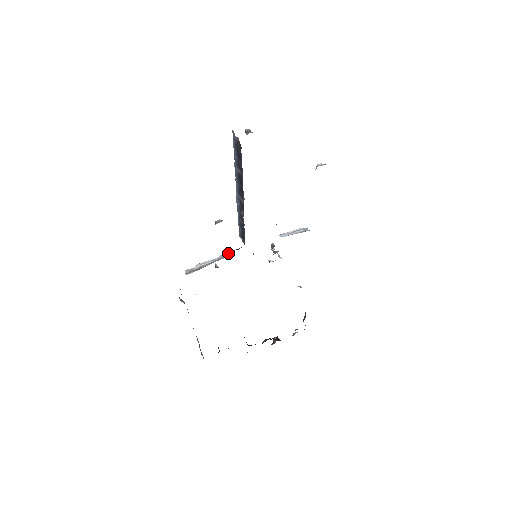
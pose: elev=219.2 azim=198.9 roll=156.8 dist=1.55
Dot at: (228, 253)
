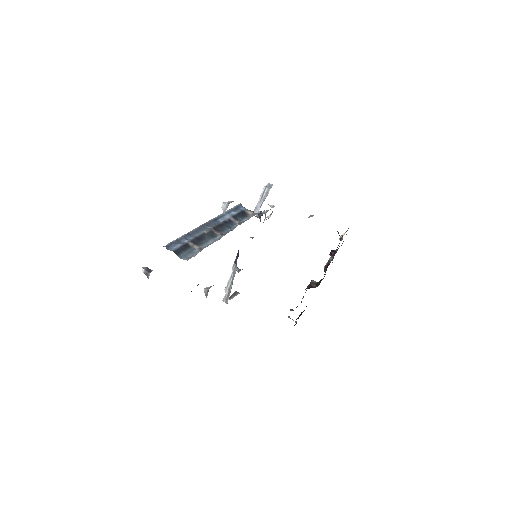
Dot at: (235, 264)
